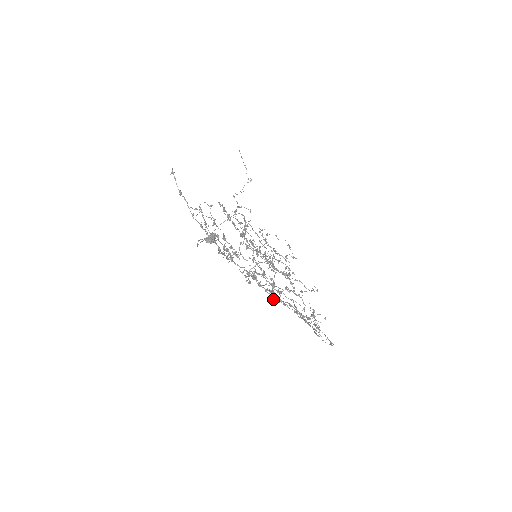
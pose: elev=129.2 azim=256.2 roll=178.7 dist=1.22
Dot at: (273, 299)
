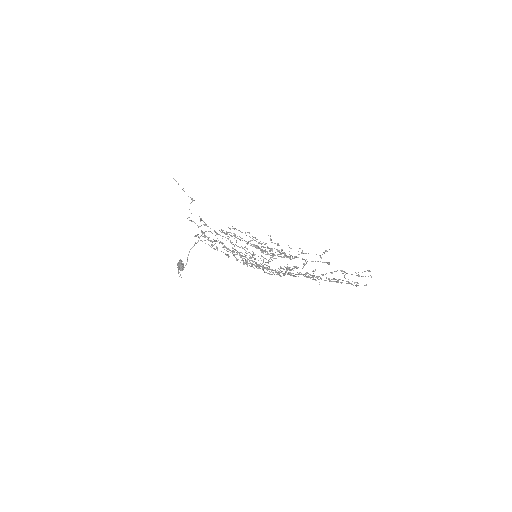
Dot at: (314, 276)
